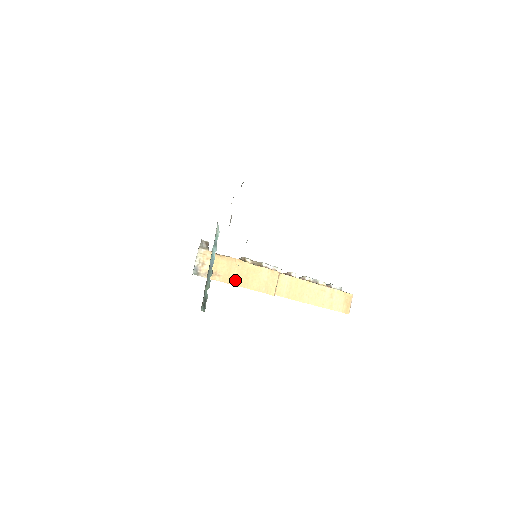
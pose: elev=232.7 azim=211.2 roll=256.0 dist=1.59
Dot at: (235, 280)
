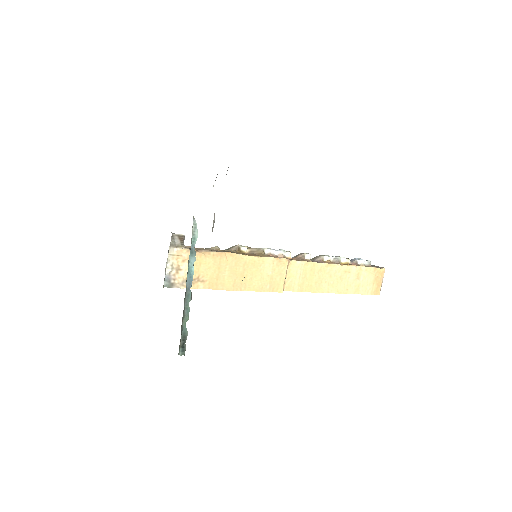
Dot at: (227, 283)
